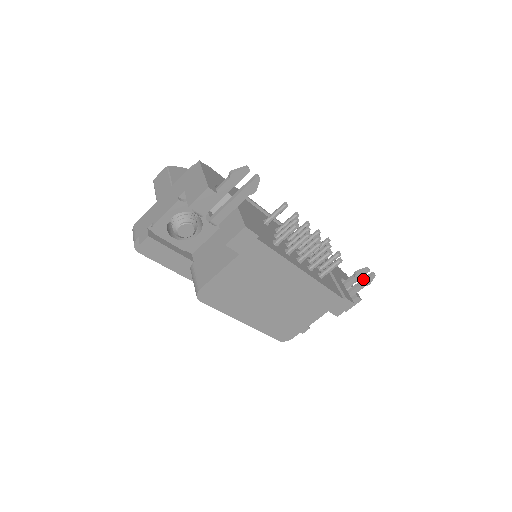
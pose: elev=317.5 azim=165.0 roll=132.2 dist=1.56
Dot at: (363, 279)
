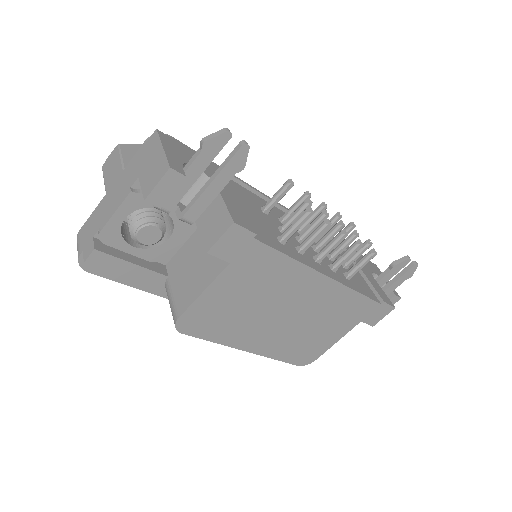
Dot at: (402, 271)
